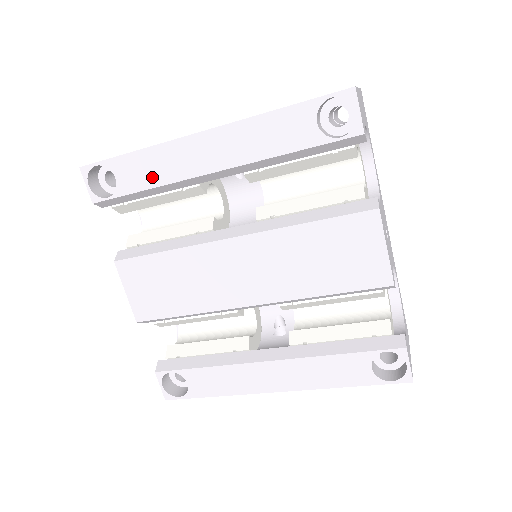
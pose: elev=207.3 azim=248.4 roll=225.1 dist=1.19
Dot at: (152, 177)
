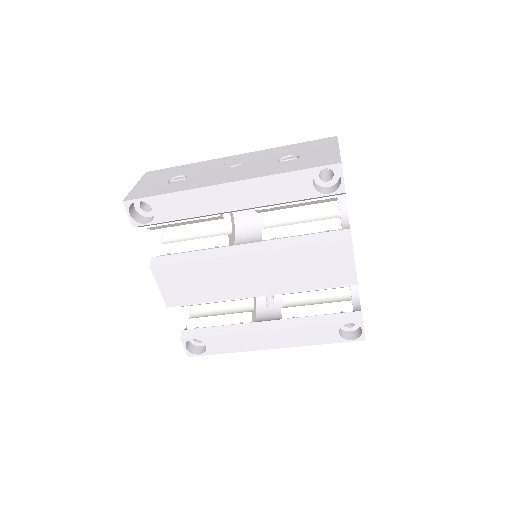
Dot at: (184, 211)
